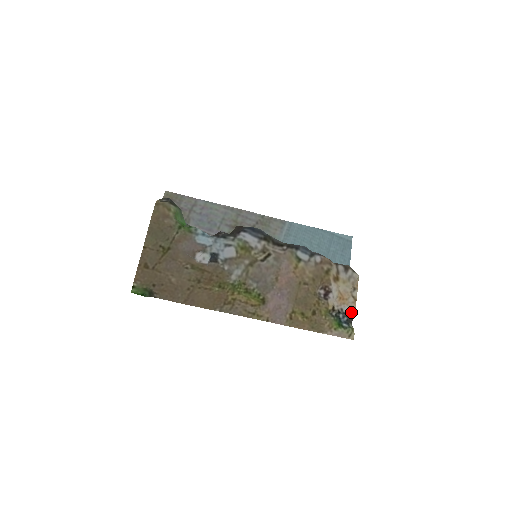
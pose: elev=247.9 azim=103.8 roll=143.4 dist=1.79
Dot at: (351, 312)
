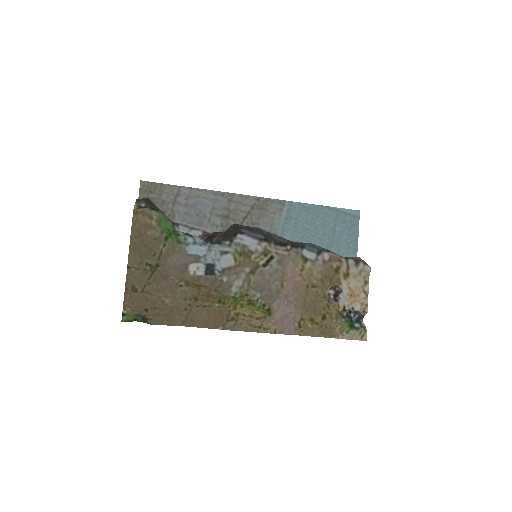
Dot at: (363, 310)
